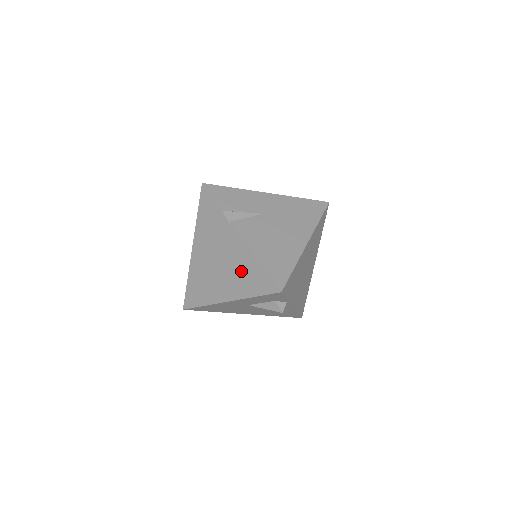
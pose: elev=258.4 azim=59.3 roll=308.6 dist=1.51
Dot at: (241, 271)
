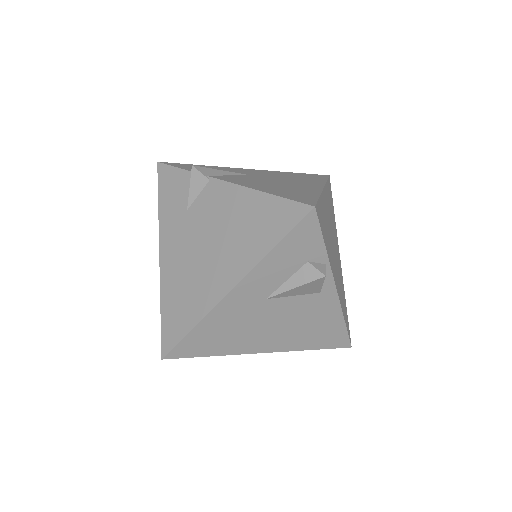
Dot at: (241, 227)
